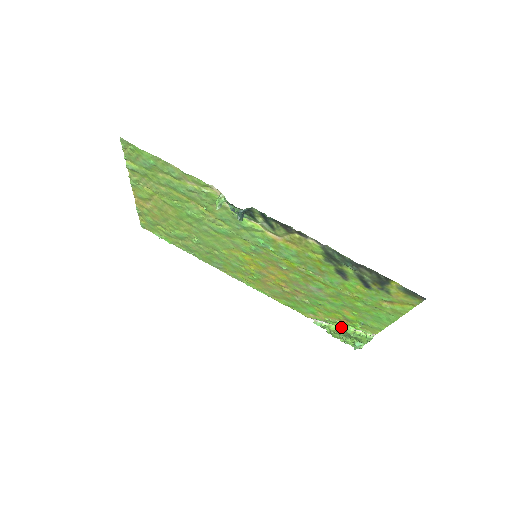
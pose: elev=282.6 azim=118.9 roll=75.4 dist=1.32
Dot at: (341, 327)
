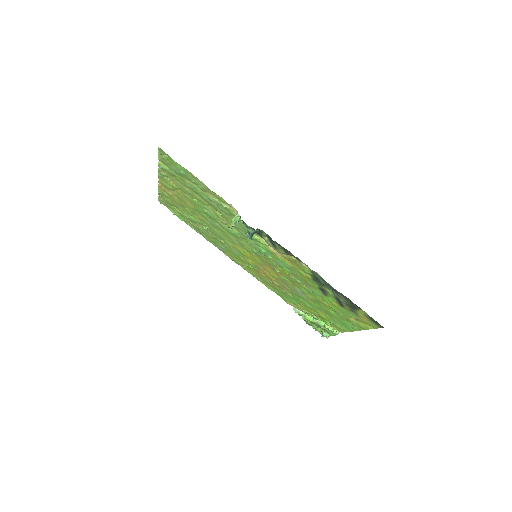
Dot at: (314, 319)
